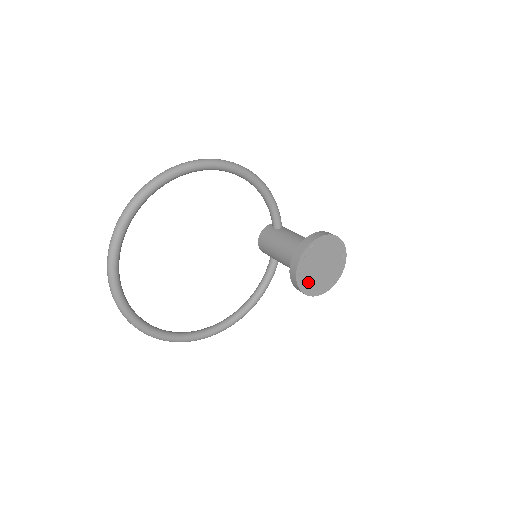
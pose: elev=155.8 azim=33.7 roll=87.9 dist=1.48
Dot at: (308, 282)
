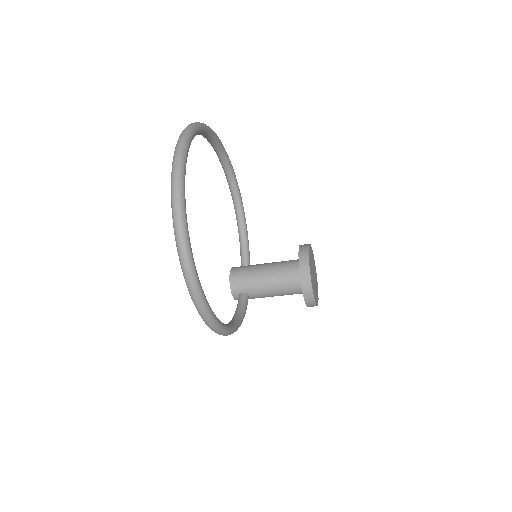
Dot at: (312, 278)
